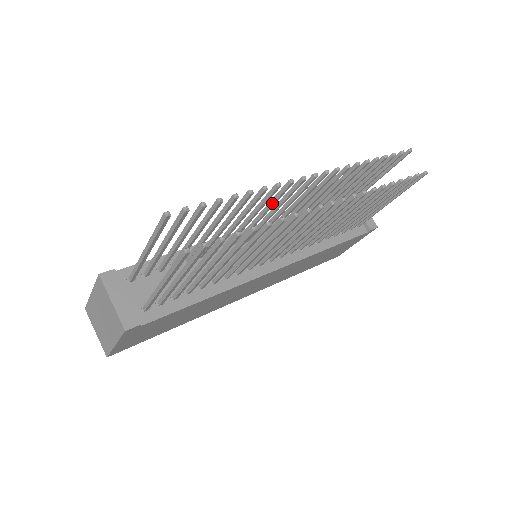
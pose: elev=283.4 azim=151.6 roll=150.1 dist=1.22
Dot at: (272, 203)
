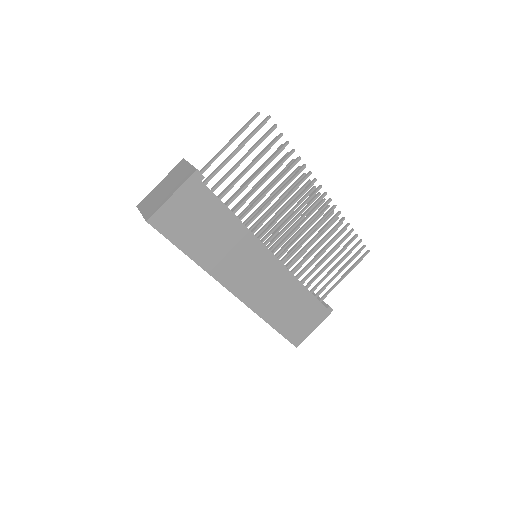
Dot at: (289, 189)
